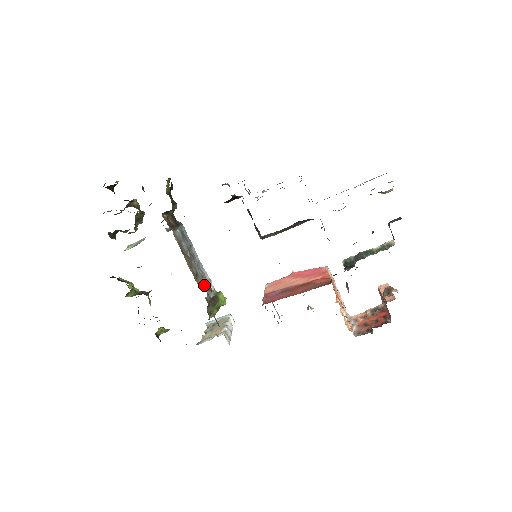
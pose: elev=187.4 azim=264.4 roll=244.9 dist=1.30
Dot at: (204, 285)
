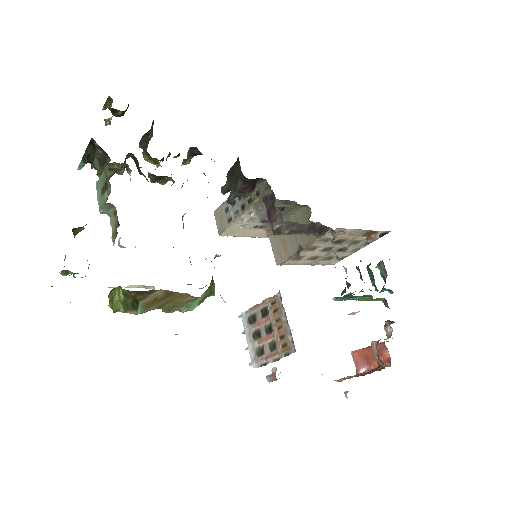
Dot at: occluded
